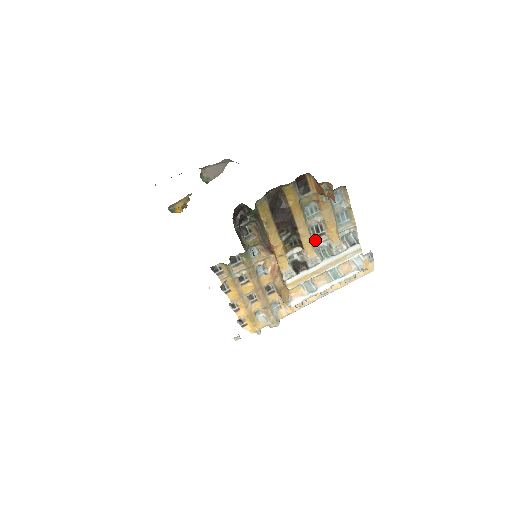
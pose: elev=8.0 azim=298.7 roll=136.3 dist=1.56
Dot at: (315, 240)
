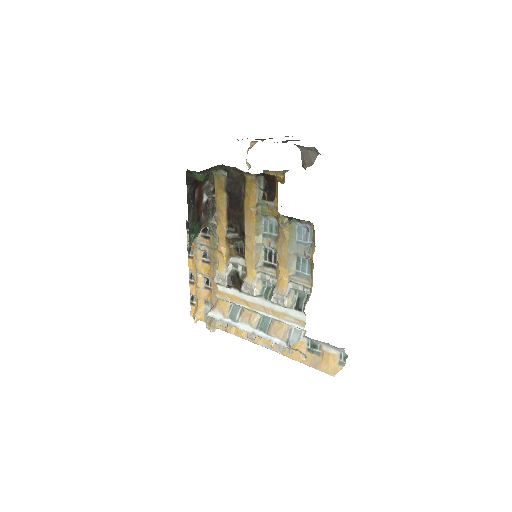
Dot at: (263, 266)
